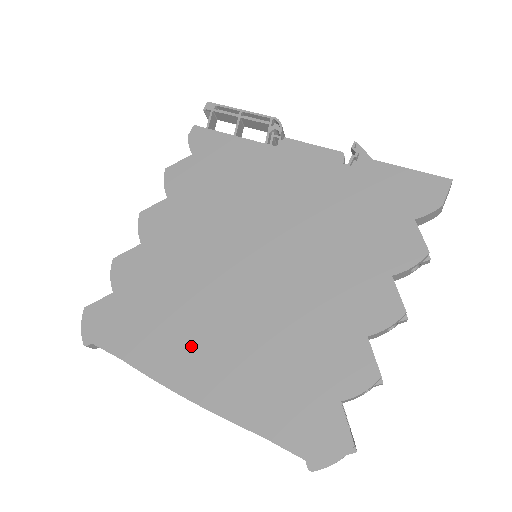
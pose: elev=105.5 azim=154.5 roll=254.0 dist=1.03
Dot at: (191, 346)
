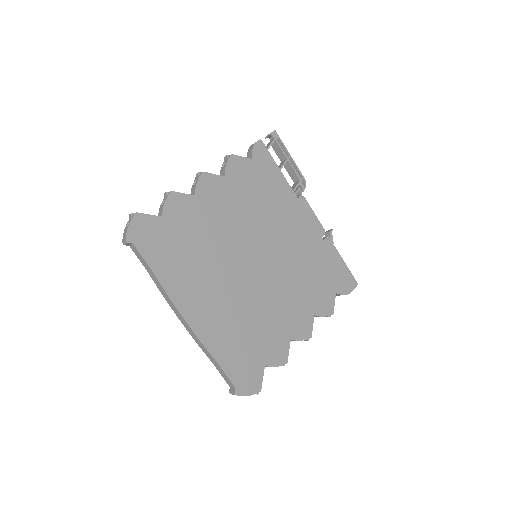
Dot at: (201, 289)
